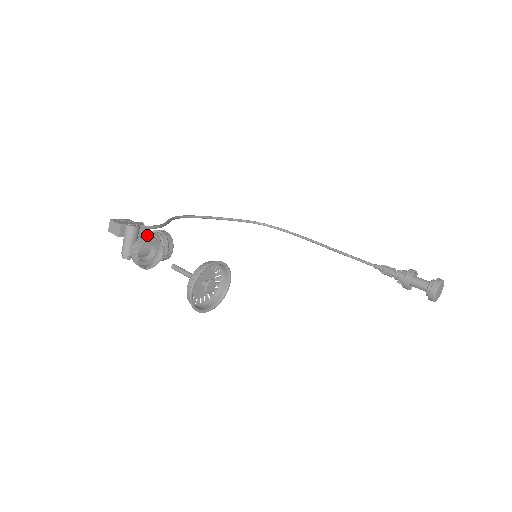
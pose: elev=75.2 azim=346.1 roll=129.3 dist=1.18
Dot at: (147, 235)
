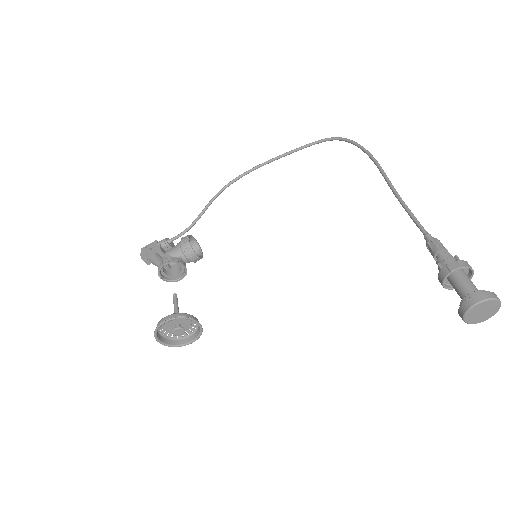
Dot at: (171, 251)
